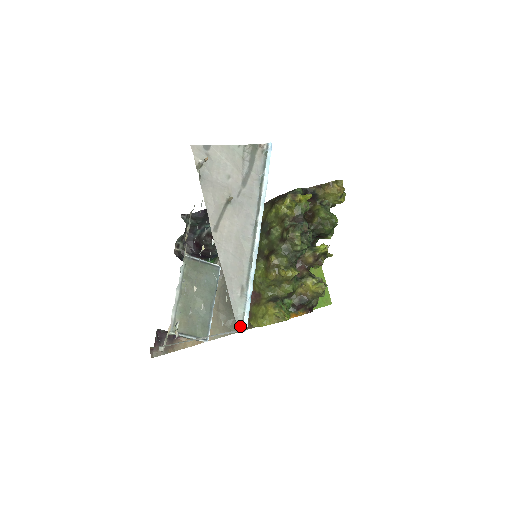
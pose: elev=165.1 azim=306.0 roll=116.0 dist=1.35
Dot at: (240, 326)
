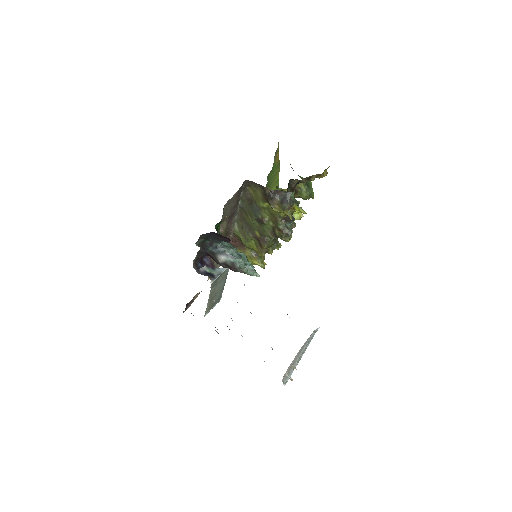
Dot at: occluded
